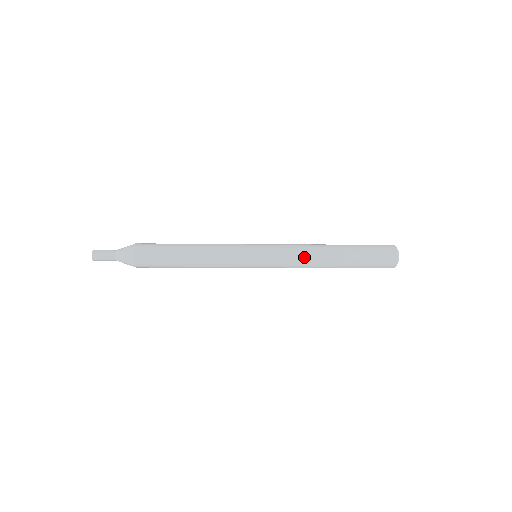
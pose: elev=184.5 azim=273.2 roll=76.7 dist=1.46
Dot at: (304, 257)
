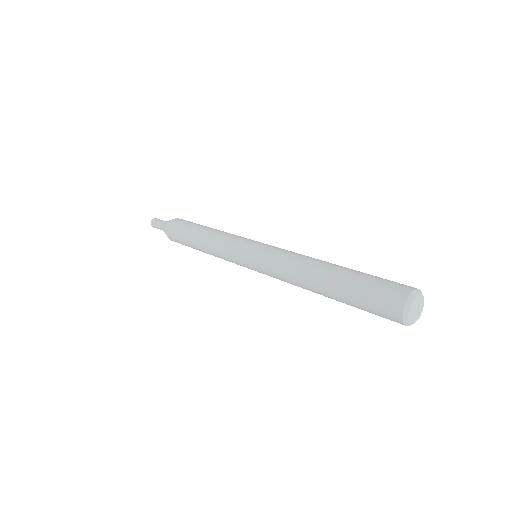
Dot at: (288, 278)
